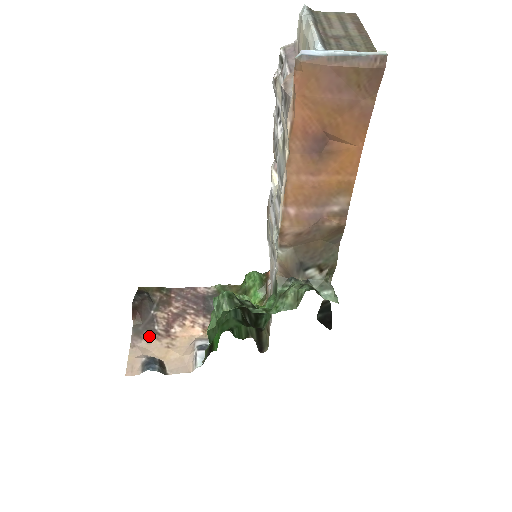
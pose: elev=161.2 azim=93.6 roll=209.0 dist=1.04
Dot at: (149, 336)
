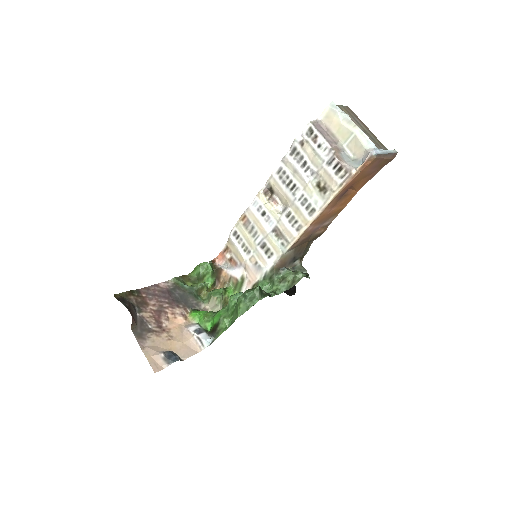
Dot at: (149, 335)
